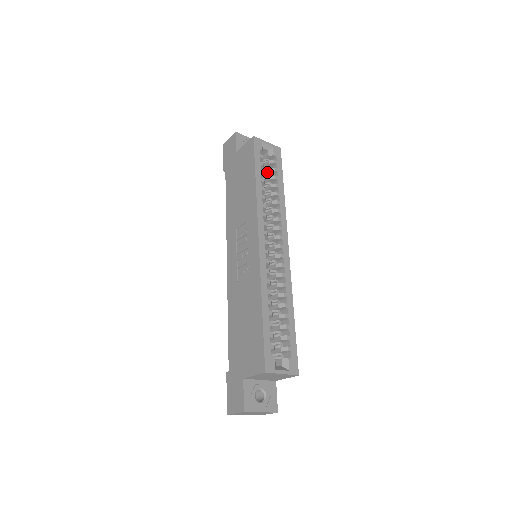
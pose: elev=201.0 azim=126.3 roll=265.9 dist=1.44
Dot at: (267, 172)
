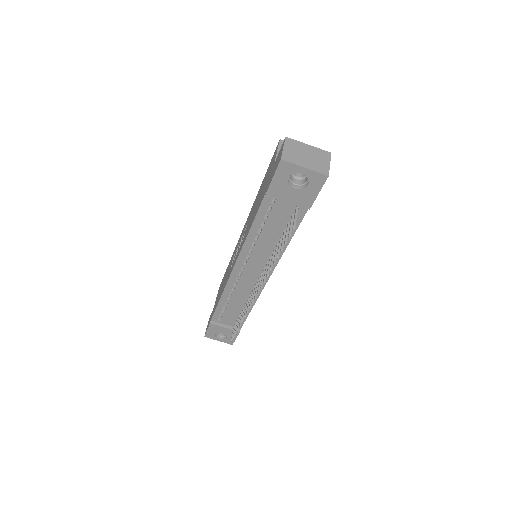
Dot at: occluded
